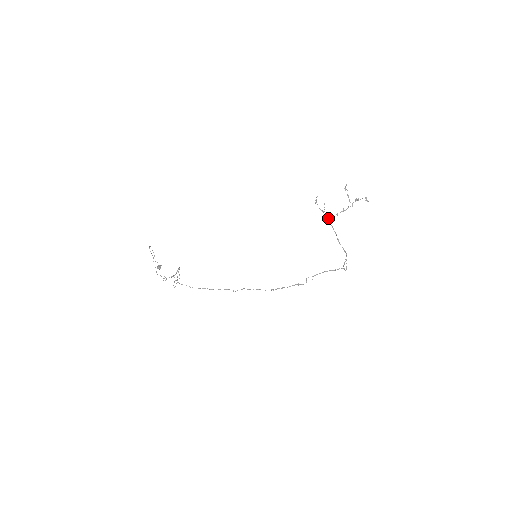
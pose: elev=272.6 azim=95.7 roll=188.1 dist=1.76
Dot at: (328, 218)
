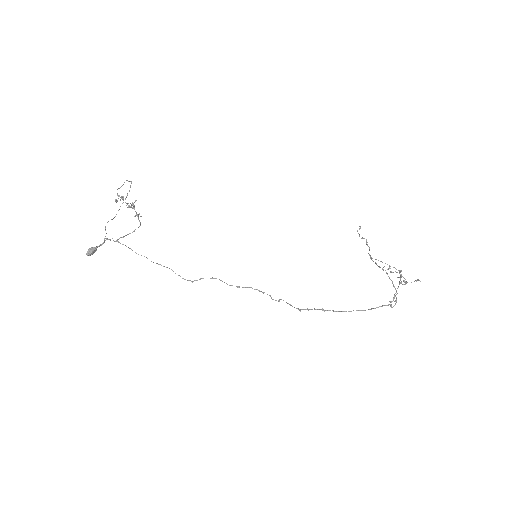
Dot at: (370, 256)
